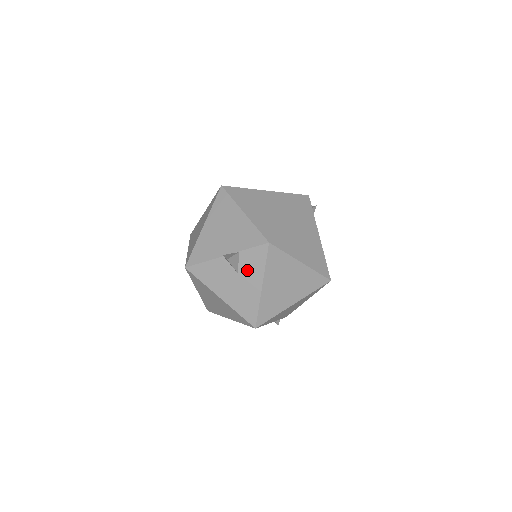
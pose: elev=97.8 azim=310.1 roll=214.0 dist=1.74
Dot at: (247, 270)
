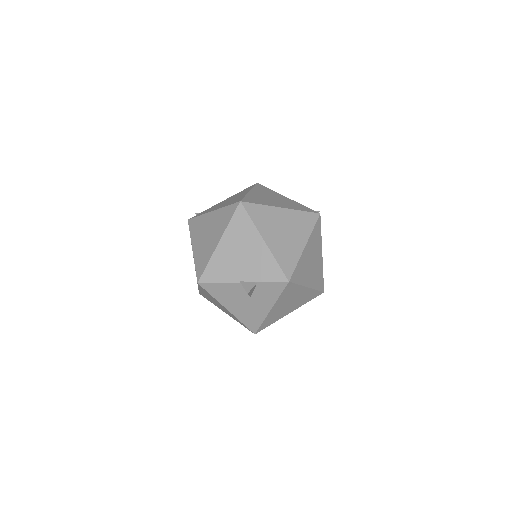
Dot at: (261, 296)
